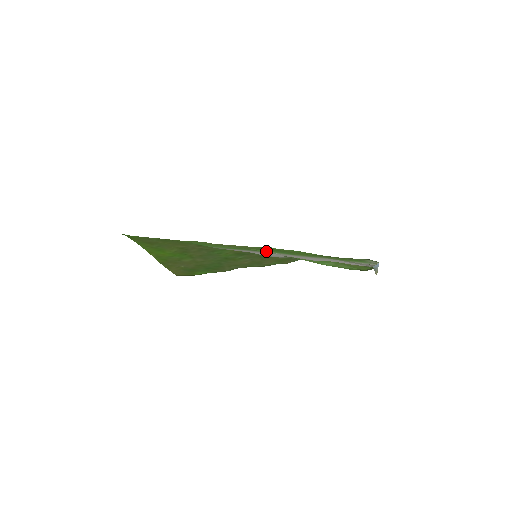
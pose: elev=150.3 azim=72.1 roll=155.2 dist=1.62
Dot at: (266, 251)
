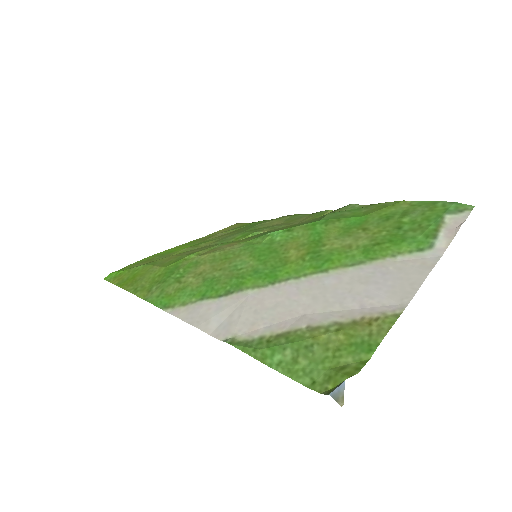
Dot at: (238, 285)
